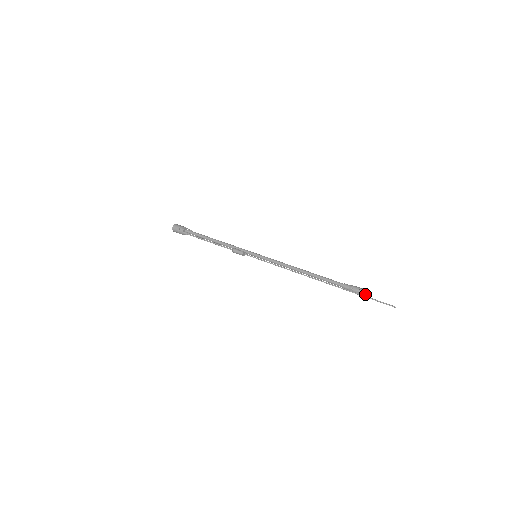
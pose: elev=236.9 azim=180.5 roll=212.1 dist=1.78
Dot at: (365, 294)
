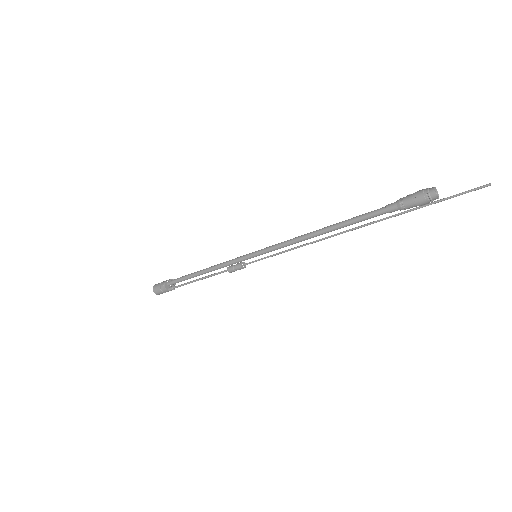
Dot at: (428, 202)
